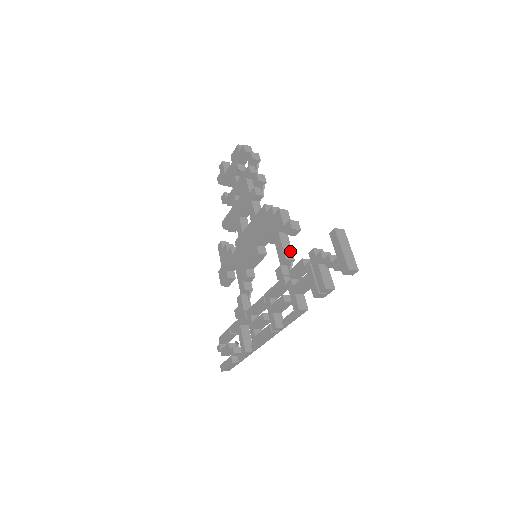
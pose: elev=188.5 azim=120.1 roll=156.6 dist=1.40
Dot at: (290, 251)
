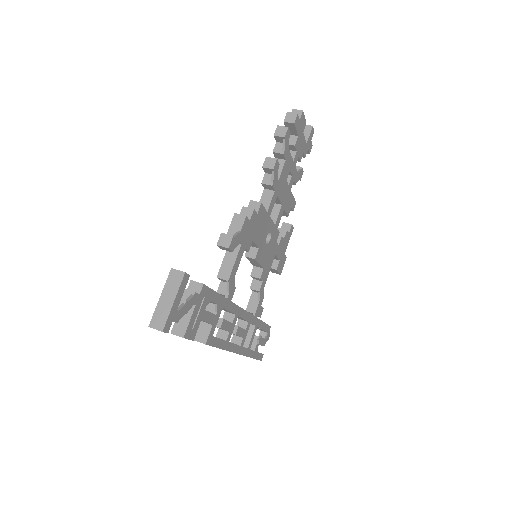
Dot at: (229, 268)
